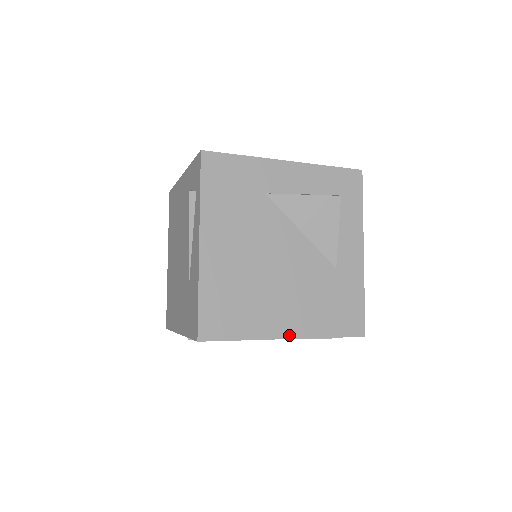
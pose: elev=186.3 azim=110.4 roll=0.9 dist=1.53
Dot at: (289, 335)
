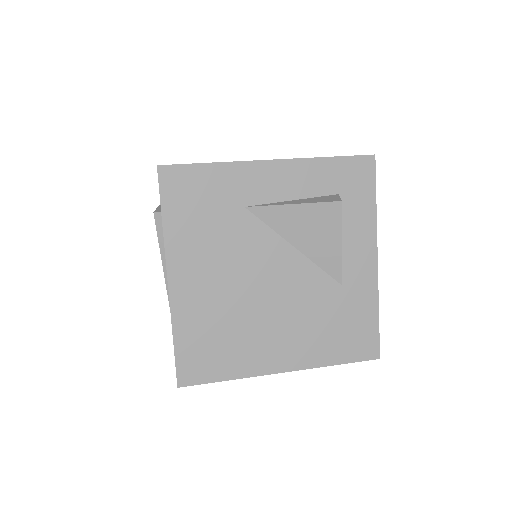
Dot at: (285, 368)
